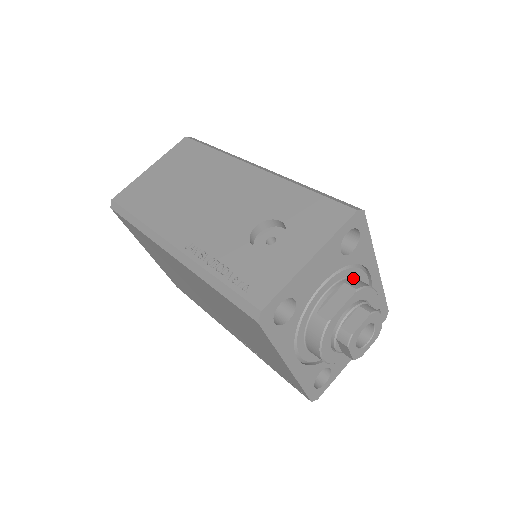
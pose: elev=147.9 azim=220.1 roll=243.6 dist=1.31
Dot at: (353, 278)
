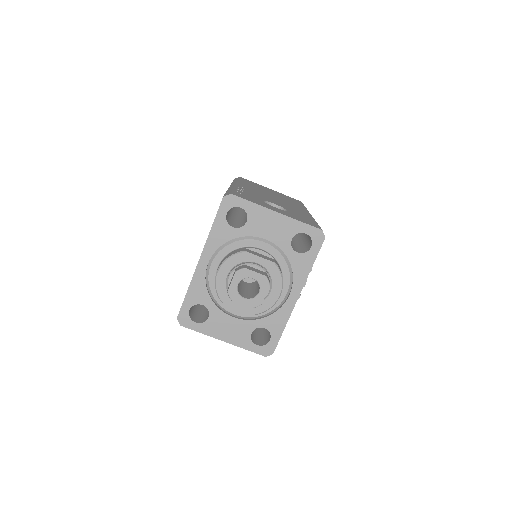
Dot at: (281, 270)
